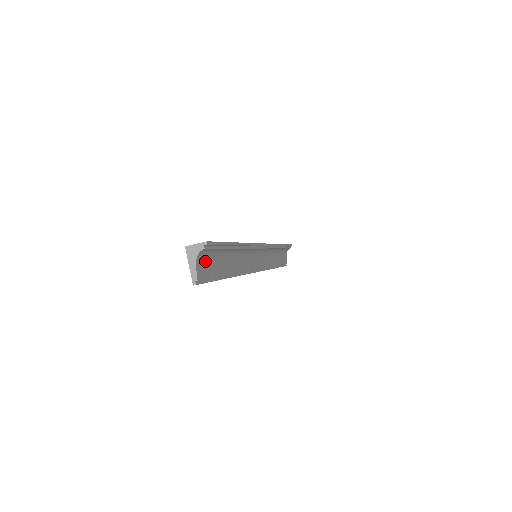
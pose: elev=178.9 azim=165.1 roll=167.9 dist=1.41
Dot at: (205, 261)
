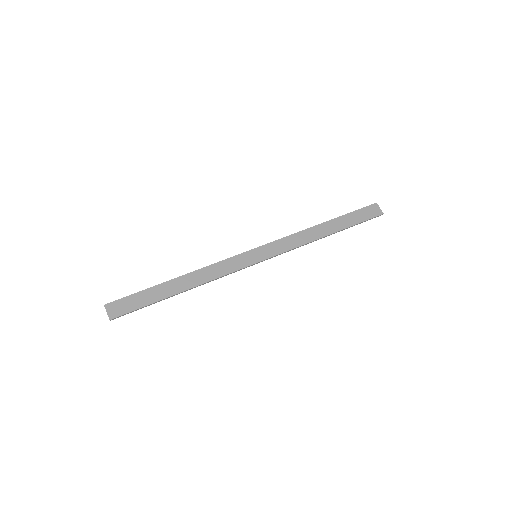
Dot at: occluded
